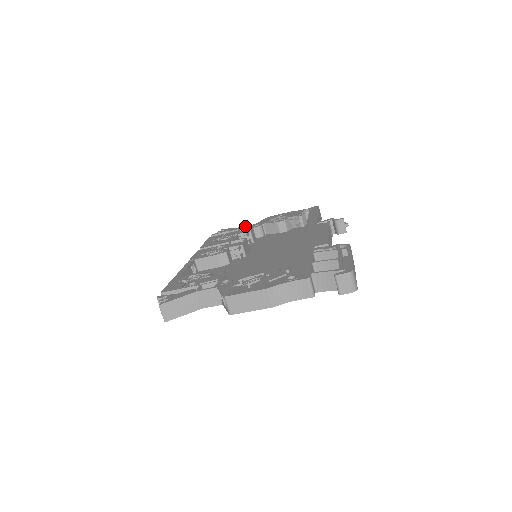
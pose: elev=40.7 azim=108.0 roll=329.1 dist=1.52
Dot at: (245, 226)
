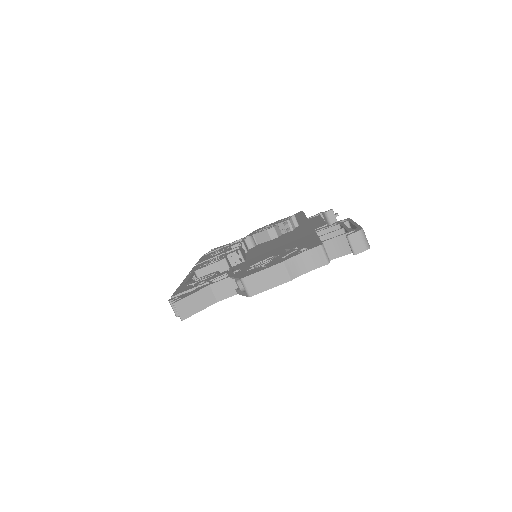
Dot at: (235, 241)
